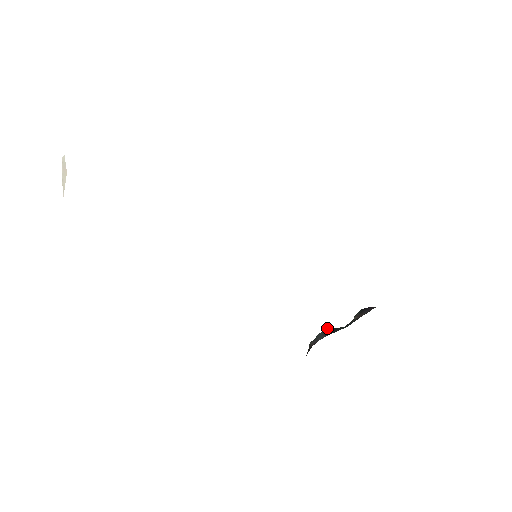
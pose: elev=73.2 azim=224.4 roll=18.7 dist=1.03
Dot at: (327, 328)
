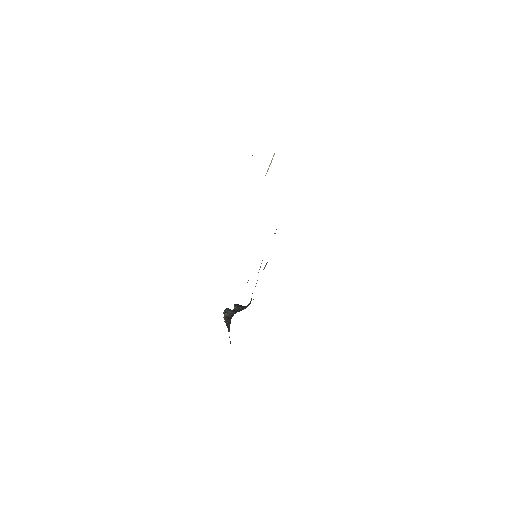
Dot at: occluded
